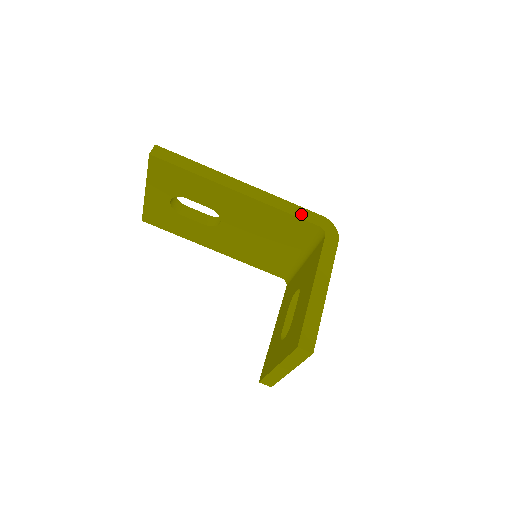
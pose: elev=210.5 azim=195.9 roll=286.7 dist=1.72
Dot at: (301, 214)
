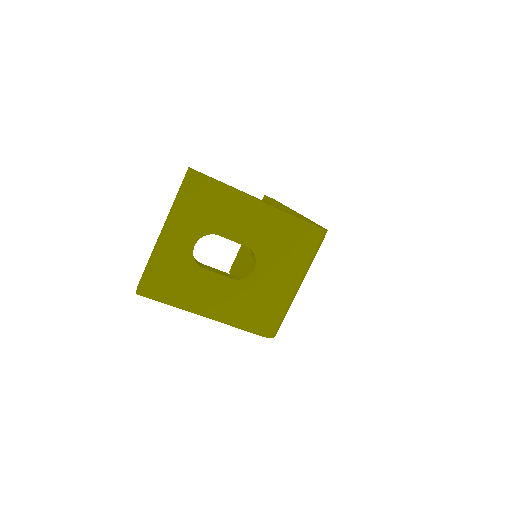
Dot at: occluded
